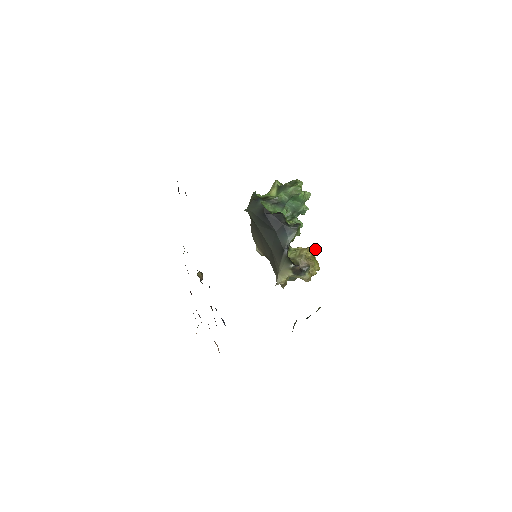
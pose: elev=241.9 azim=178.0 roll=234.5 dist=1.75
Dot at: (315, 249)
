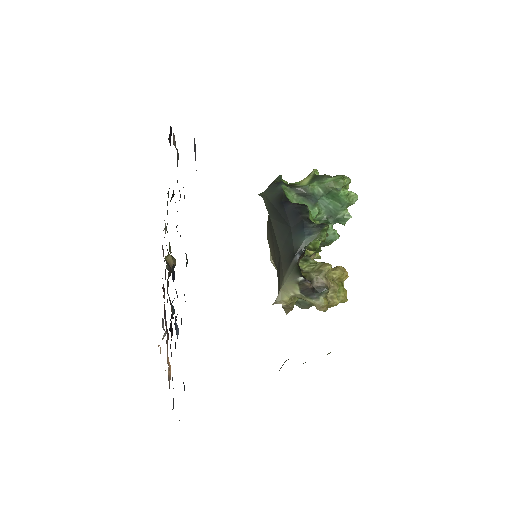
Dot at: (346, 271)
